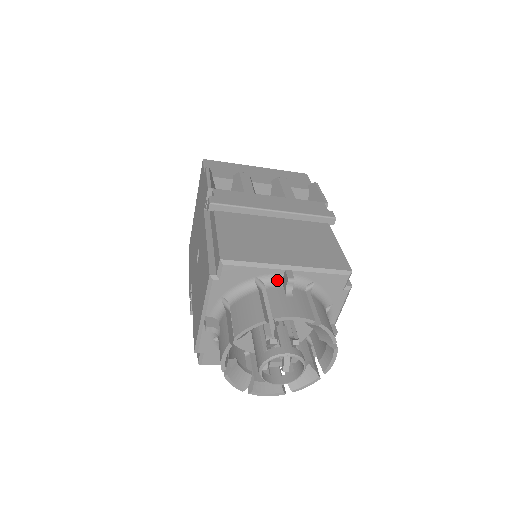
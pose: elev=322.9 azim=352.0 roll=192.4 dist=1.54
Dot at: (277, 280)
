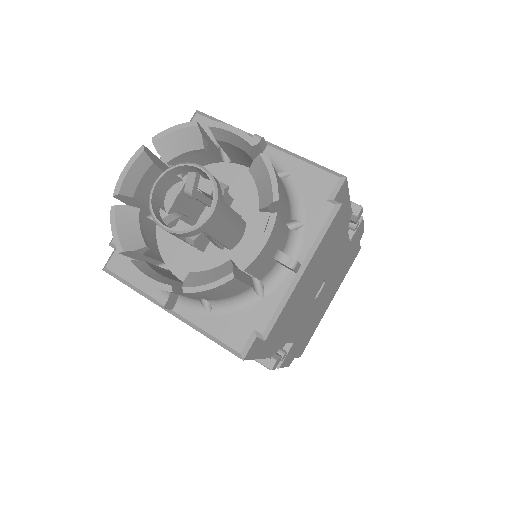
Dot at: occluded
